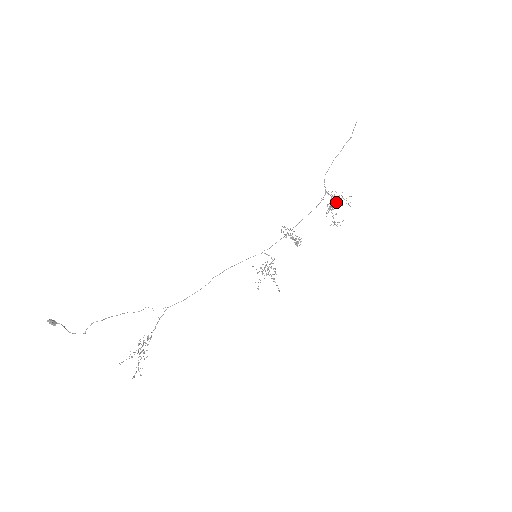
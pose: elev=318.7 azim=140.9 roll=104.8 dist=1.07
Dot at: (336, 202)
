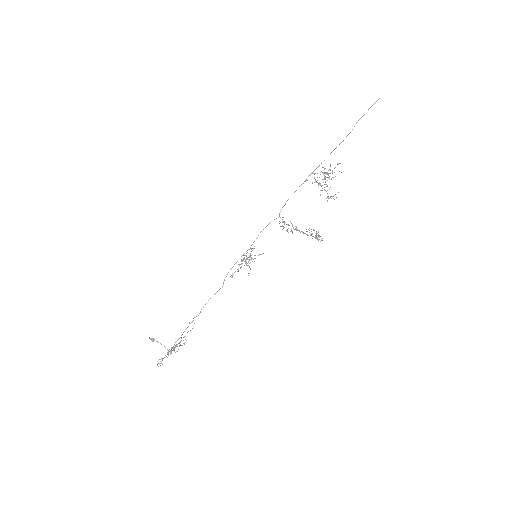
Dot at: (329, 177)
